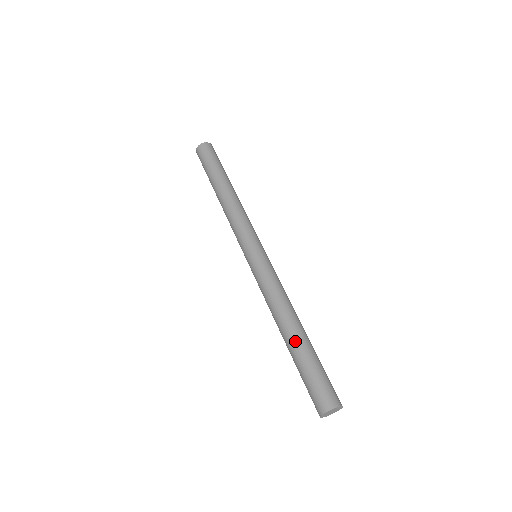
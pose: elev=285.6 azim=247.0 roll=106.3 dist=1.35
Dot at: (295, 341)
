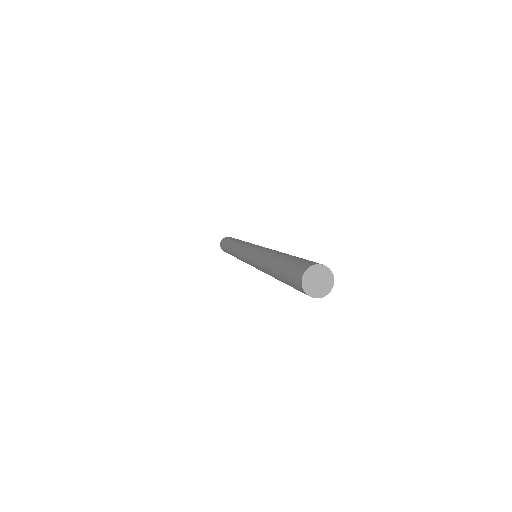
Dot at: (277, 258)
